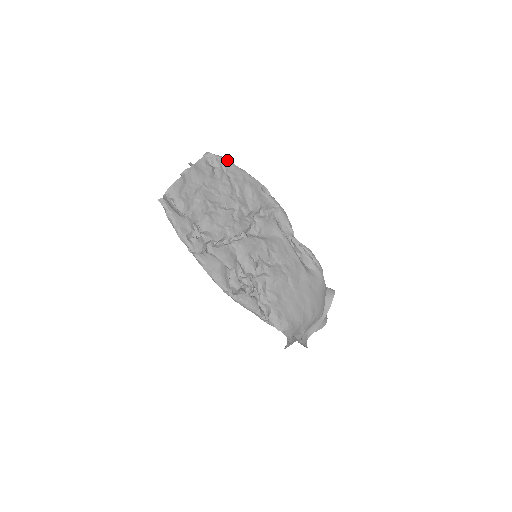
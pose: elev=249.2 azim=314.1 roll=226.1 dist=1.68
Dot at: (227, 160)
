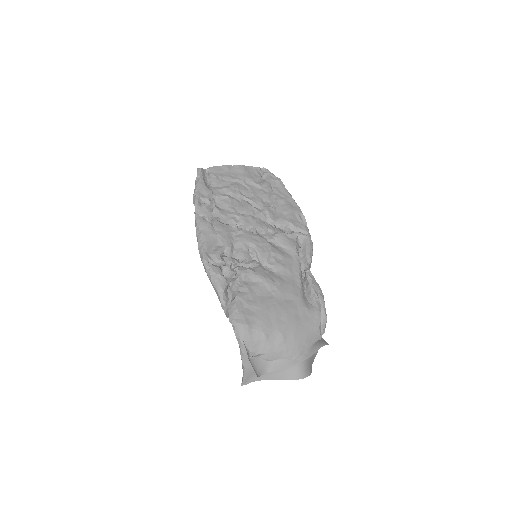
Dot at: (279, 180)
